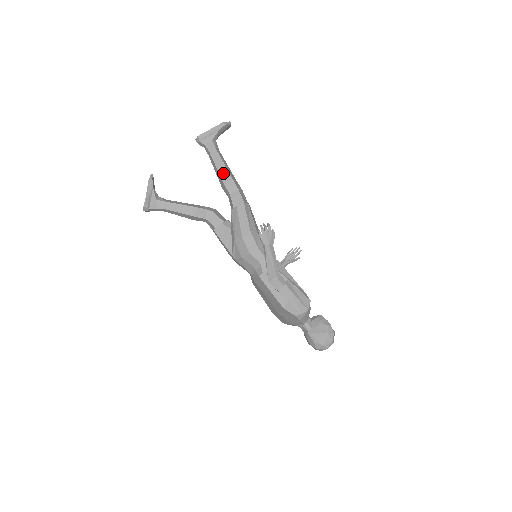
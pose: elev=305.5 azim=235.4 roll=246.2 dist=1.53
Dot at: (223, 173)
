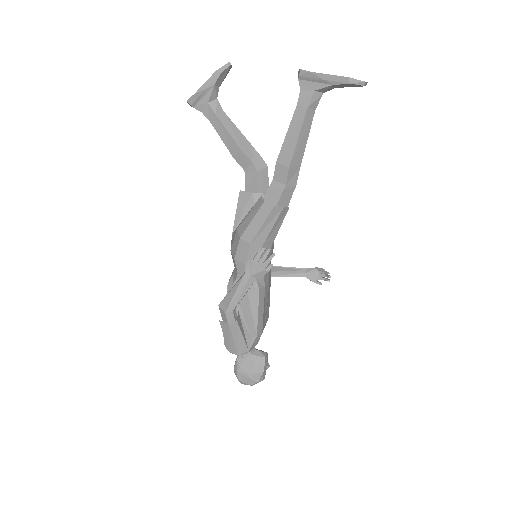
Dot at: (287, 148)
